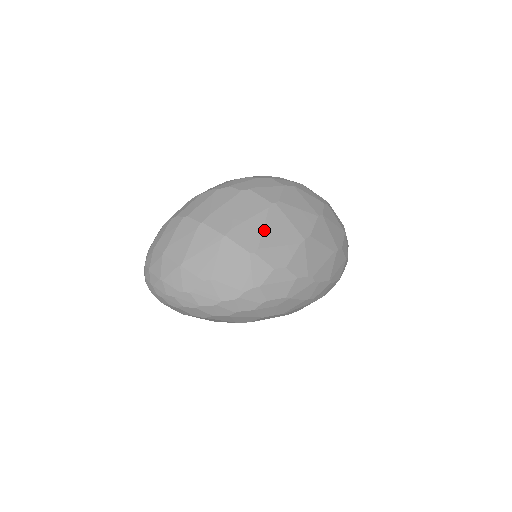
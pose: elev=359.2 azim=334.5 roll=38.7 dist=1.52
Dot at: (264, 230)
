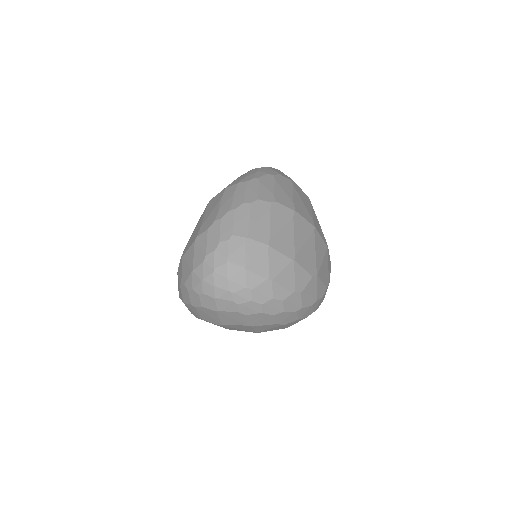
Dot at: occluded
